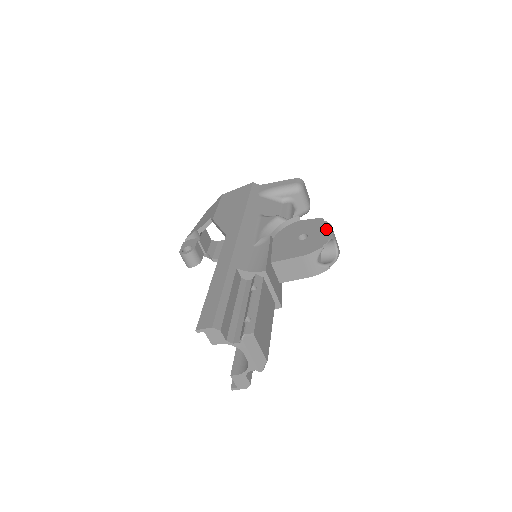
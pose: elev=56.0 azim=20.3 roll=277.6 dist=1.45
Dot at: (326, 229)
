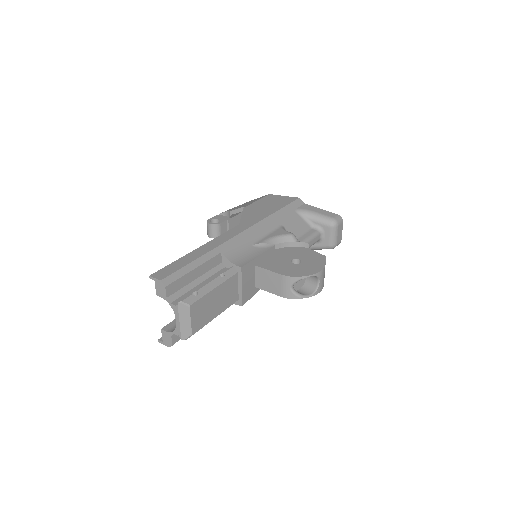
Dot at: (318, 266)
